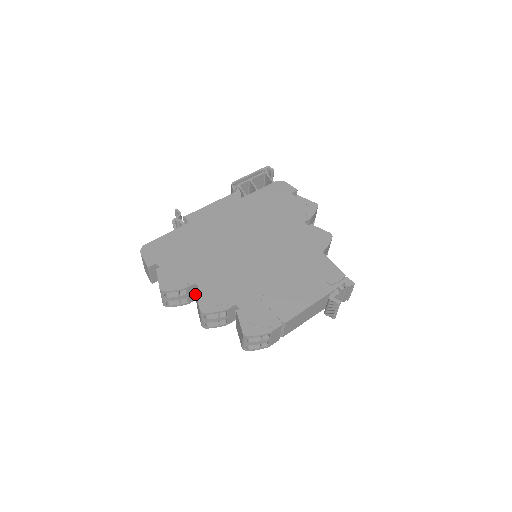
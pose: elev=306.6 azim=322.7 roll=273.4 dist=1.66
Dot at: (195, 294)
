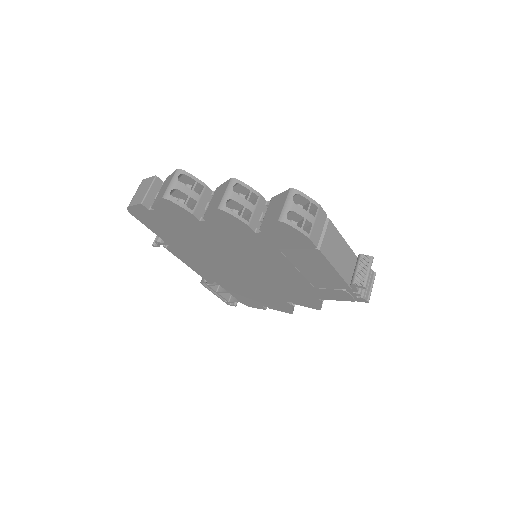
Dot at: (203, 210)
